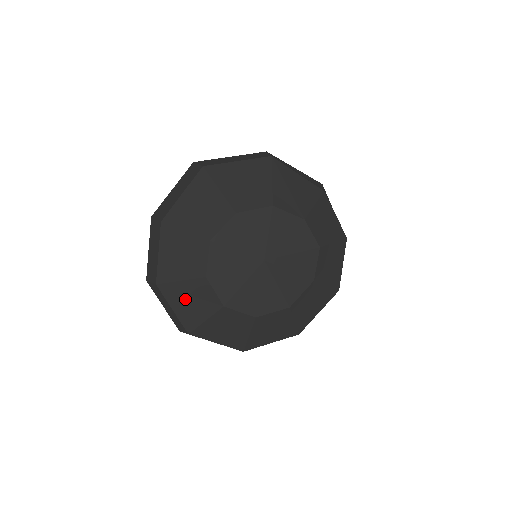
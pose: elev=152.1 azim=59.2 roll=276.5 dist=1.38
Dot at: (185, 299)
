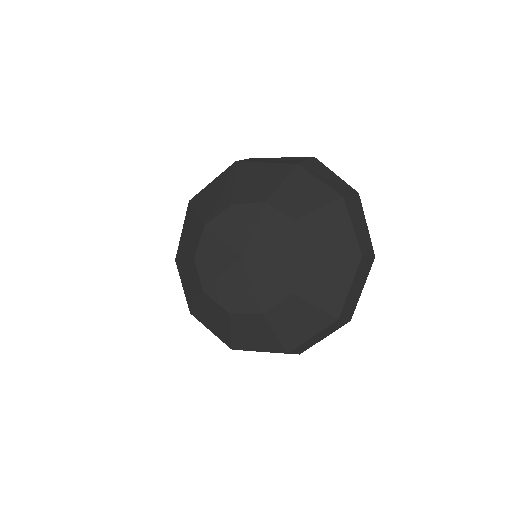
Dot at: (209, 318)
